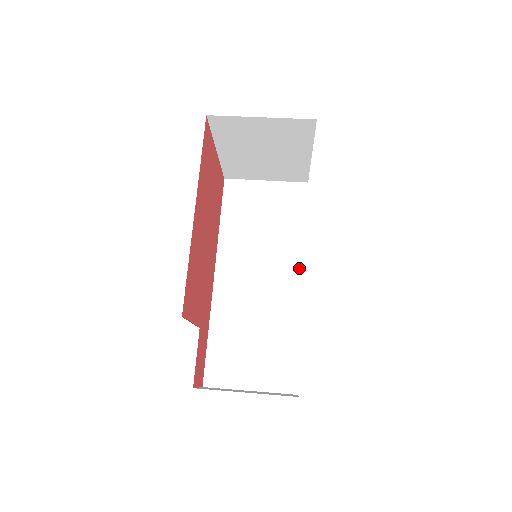
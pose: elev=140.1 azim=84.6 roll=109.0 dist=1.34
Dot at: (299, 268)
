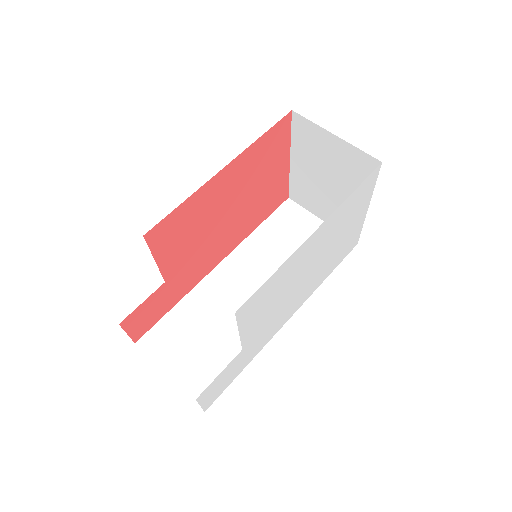
Dot at: occluded
